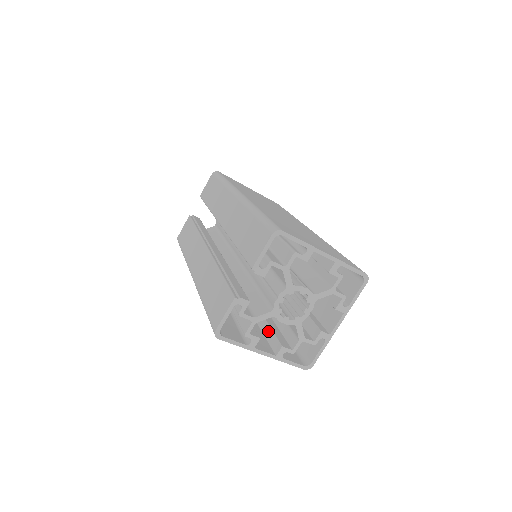
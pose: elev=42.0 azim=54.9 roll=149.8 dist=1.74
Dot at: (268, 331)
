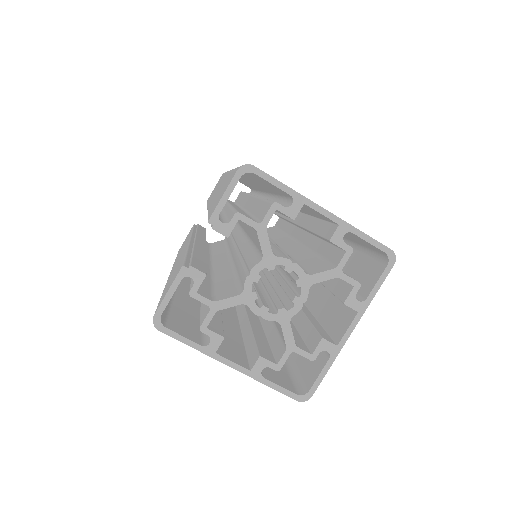
Dot at: (250, 341)
